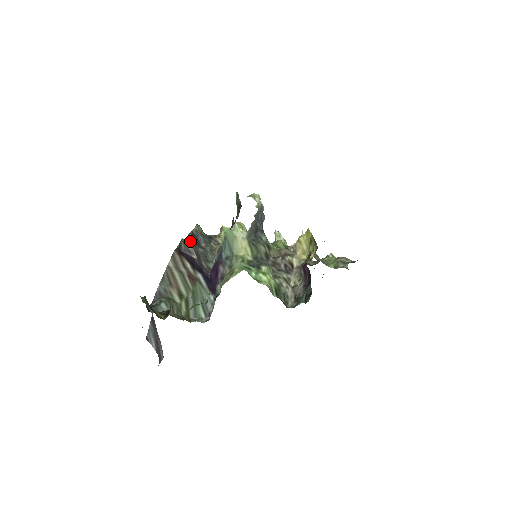
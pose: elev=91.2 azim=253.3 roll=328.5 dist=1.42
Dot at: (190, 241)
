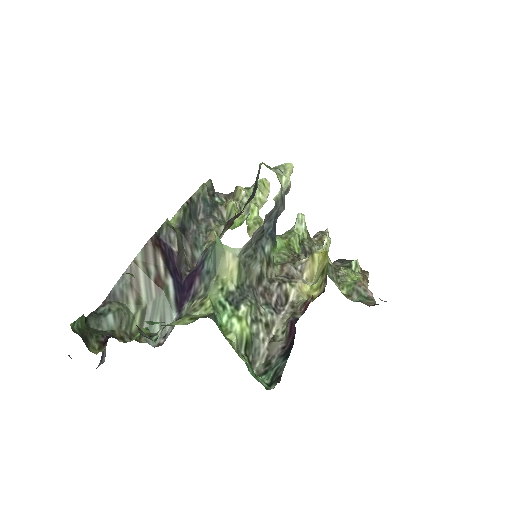
Dot at: (182, 214)
